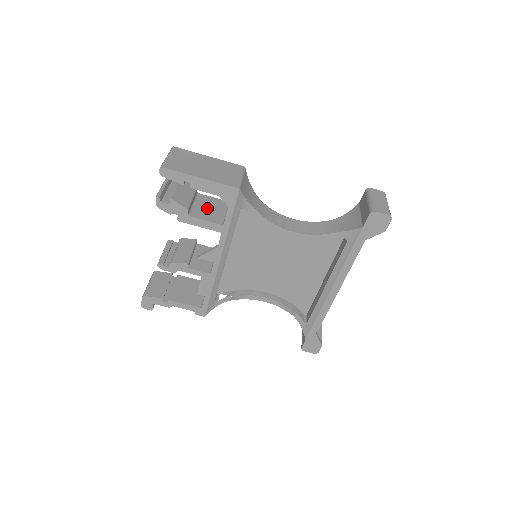
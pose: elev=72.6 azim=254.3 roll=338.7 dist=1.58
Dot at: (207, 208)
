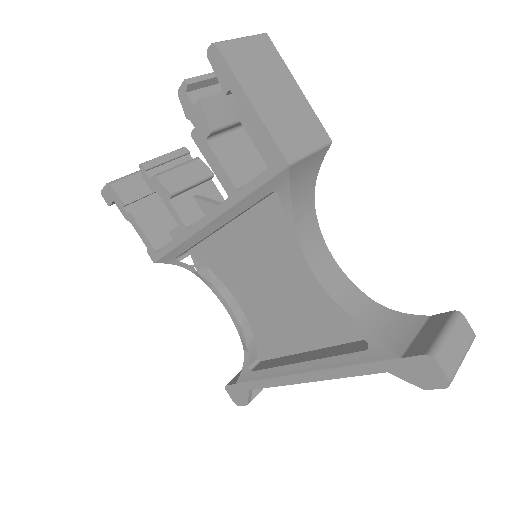
Dot at: (242, 151)
